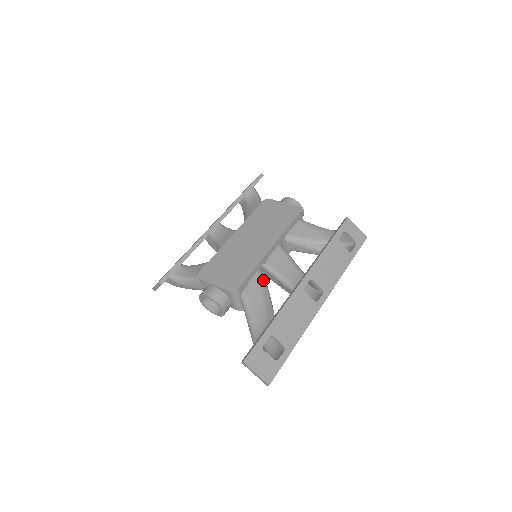
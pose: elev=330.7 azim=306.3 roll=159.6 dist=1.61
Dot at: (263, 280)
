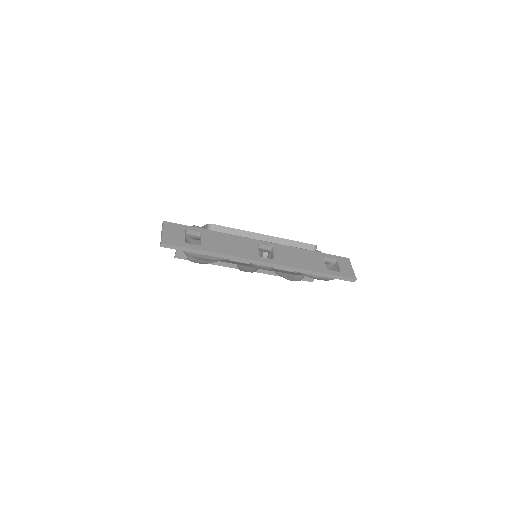
Dot at: occluded
